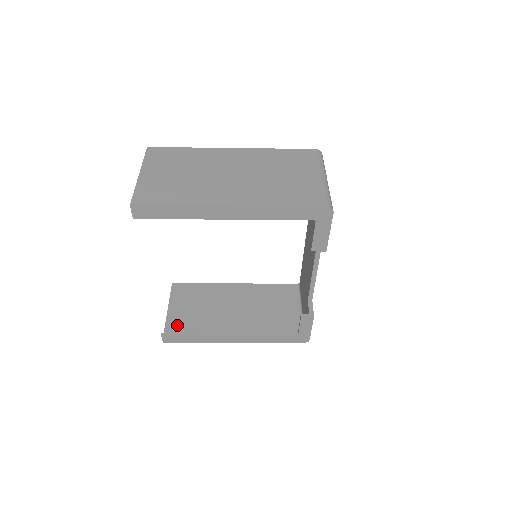
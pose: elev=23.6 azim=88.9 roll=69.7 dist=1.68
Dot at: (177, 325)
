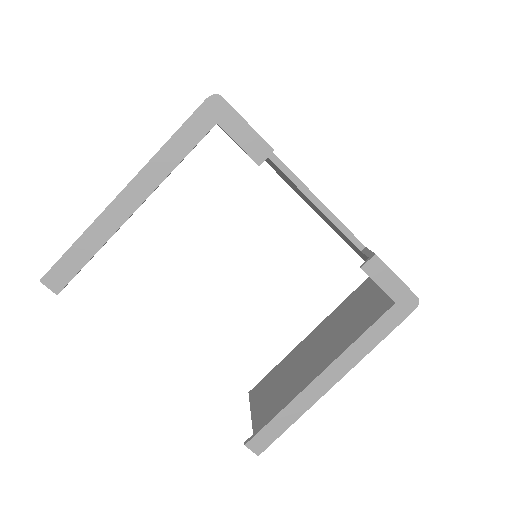
Dot at: occluded
